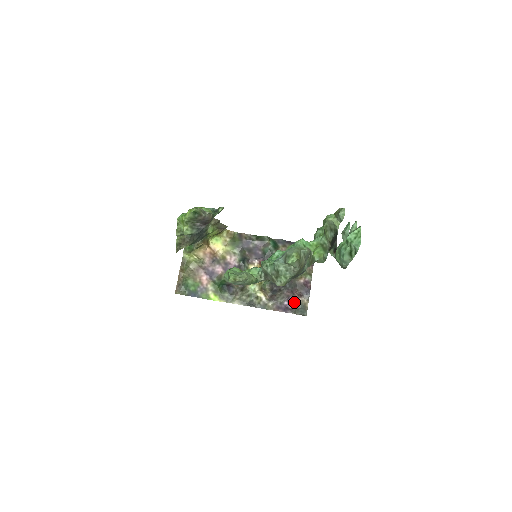
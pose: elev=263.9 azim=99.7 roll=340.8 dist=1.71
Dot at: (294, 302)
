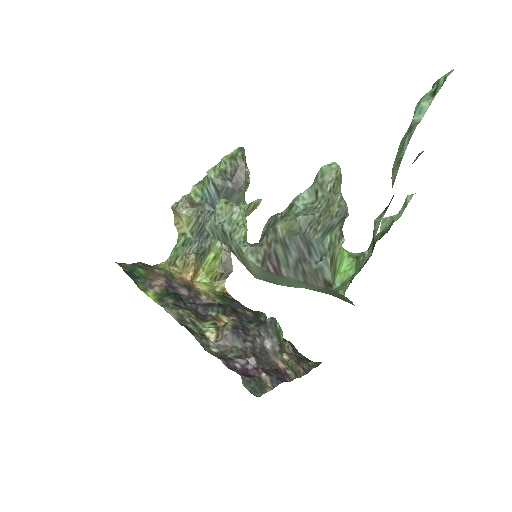
Dot at: (251, 374)
